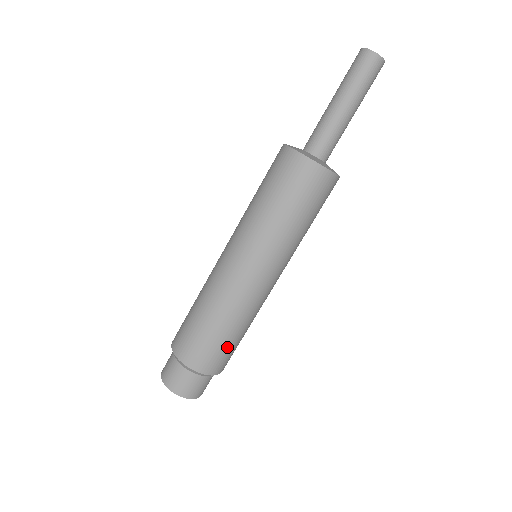
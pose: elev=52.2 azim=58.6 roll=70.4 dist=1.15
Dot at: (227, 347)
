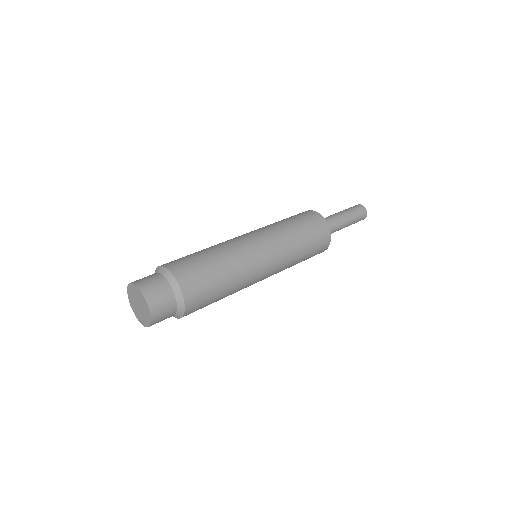
Dot at: (210, 280)
